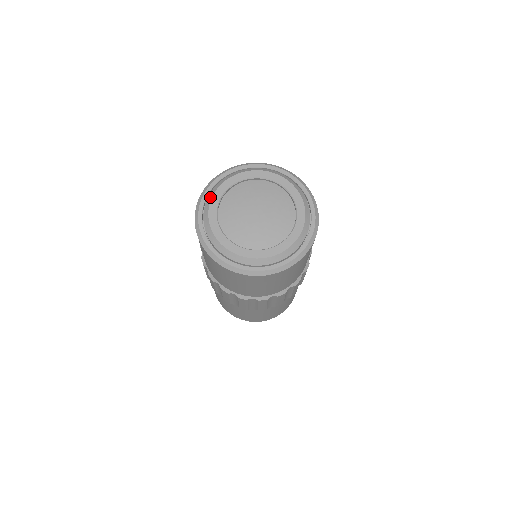
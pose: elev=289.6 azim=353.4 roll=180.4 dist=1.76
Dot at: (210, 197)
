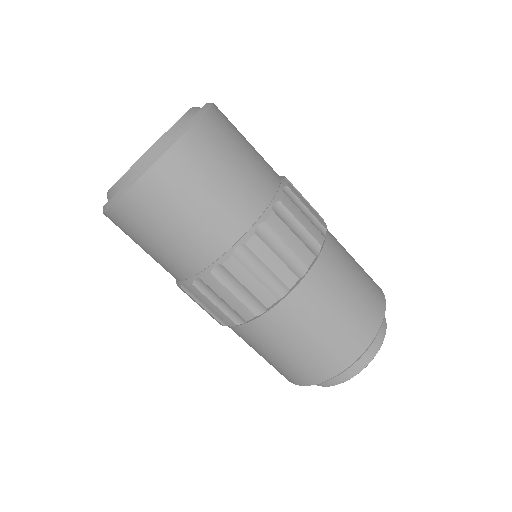
Dot at: occluded
